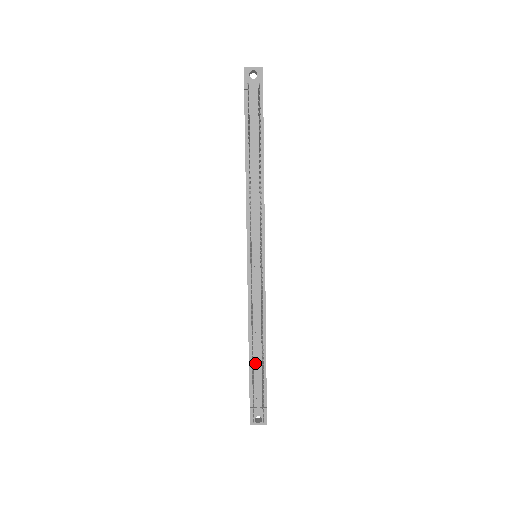
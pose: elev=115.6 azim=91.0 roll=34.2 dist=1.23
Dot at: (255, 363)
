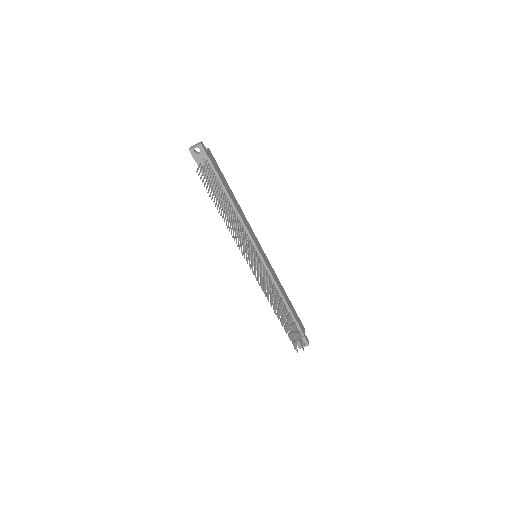
Dot at: (285, 316)
